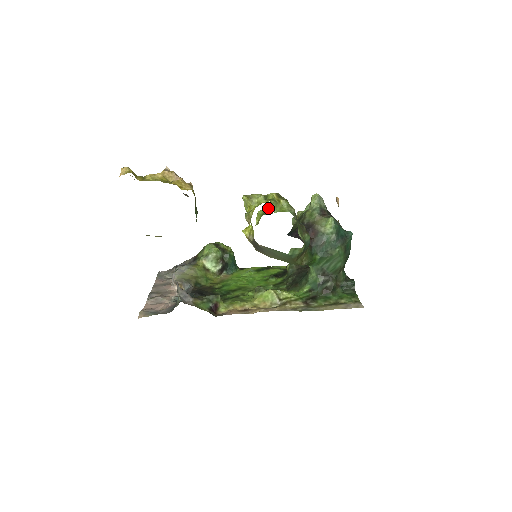
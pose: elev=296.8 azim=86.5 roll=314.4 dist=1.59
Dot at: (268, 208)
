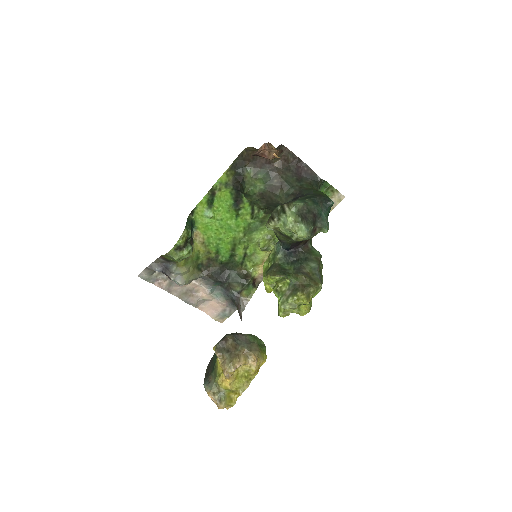
Dot at: (279, 279)
